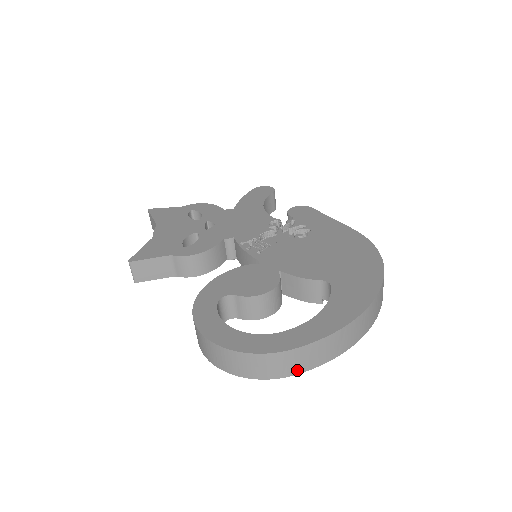
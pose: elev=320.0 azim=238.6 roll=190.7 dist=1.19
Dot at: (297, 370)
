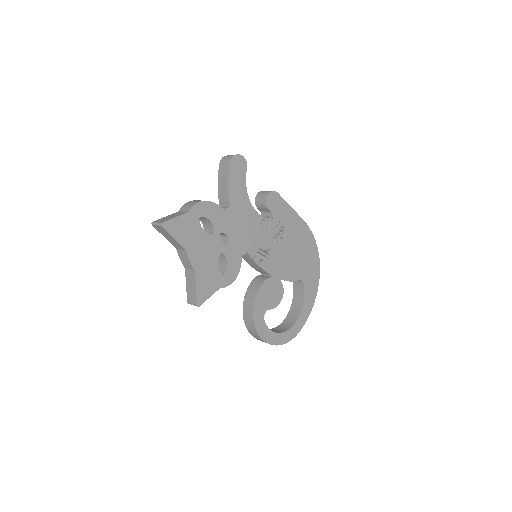
Dot at: occluded
